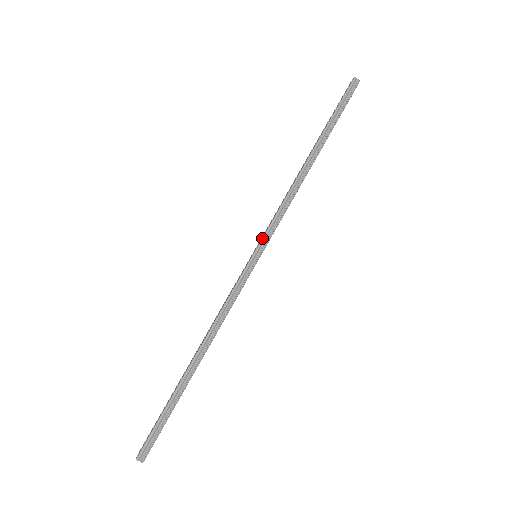
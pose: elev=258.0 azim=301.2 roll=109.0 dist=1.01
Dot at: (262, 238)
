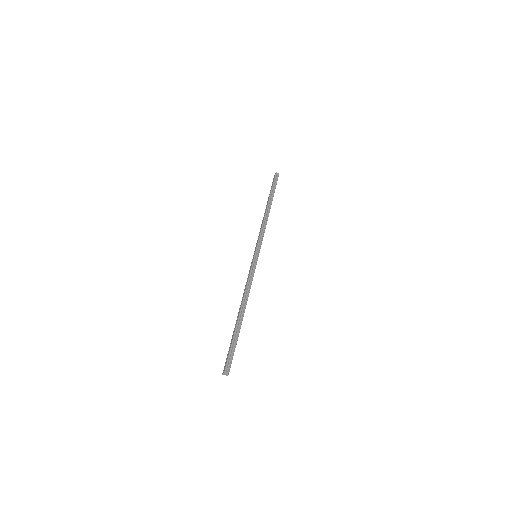
Dot at: (257, 246)
